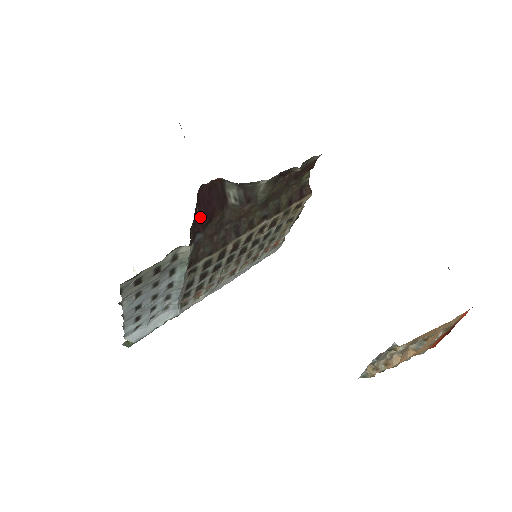
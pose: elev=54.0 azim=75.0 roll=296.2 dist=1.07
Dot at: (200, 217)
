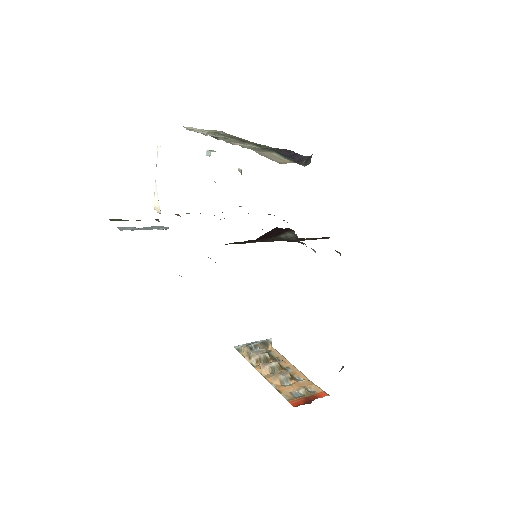
Dot at: (255, 240)
